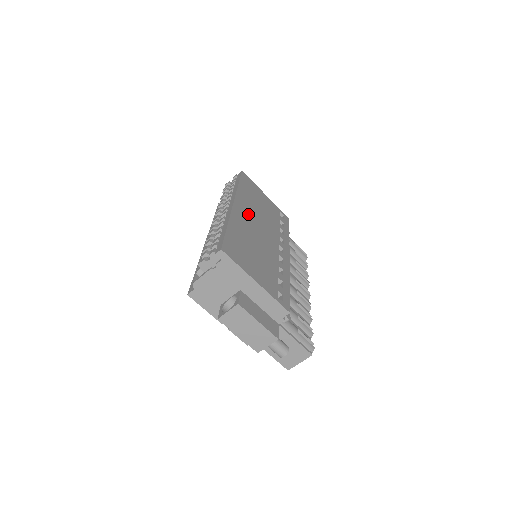
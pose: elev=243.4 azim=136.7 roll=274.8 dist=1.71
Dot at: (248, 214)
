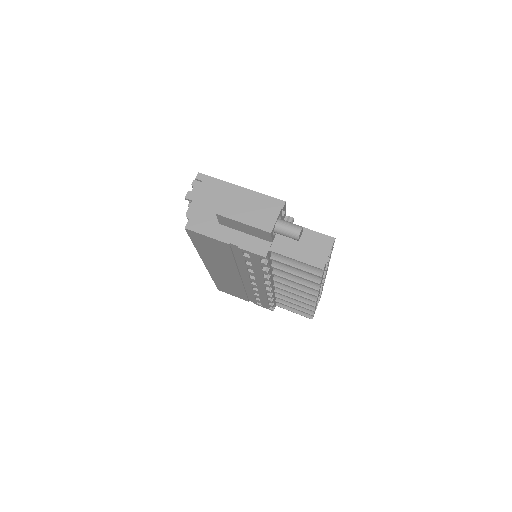
Dot at: occluded
